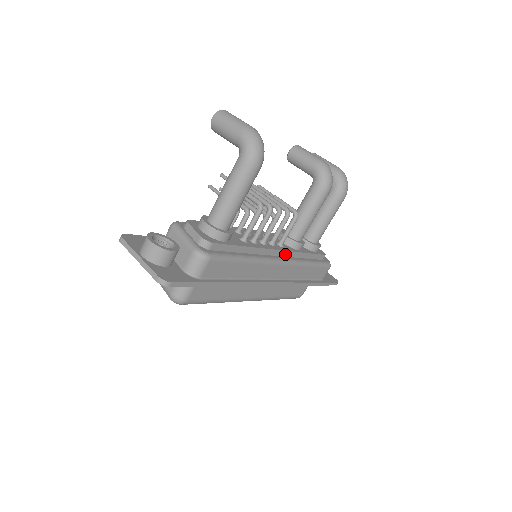
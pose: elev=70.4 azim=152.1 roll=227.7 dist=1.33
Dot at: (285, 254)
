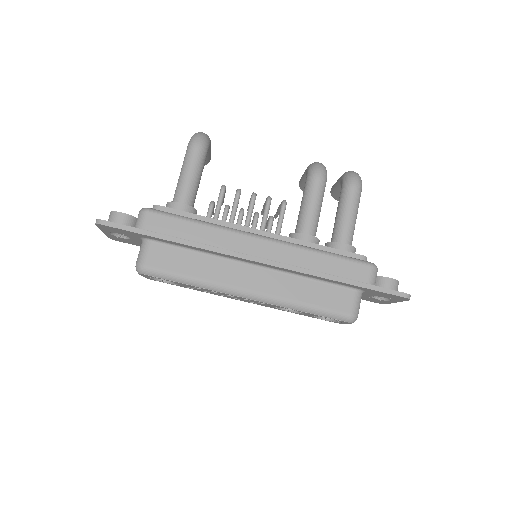
Dot at: occluded
